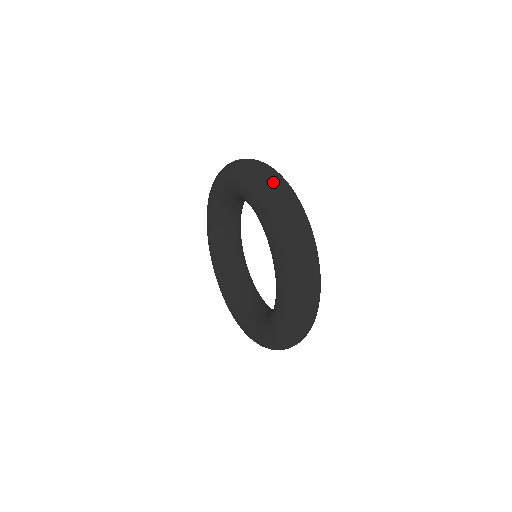
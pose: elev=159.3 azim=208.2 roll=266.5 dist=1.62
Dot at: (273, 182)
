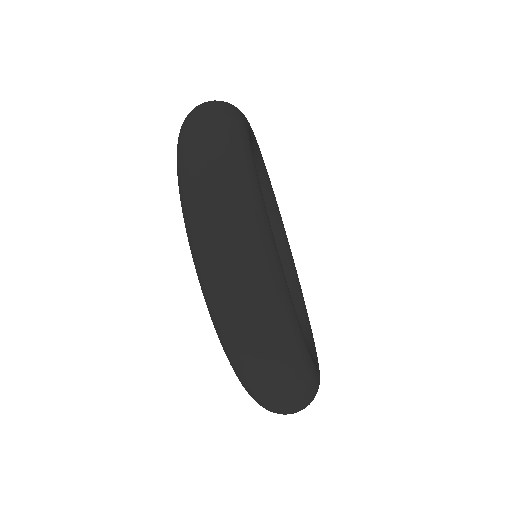
Dot at: (197, 155)
